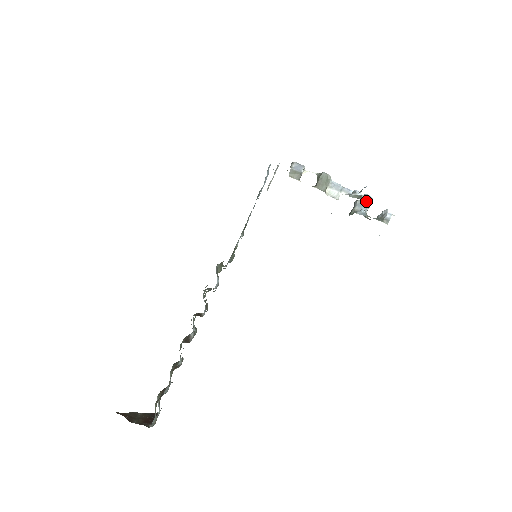
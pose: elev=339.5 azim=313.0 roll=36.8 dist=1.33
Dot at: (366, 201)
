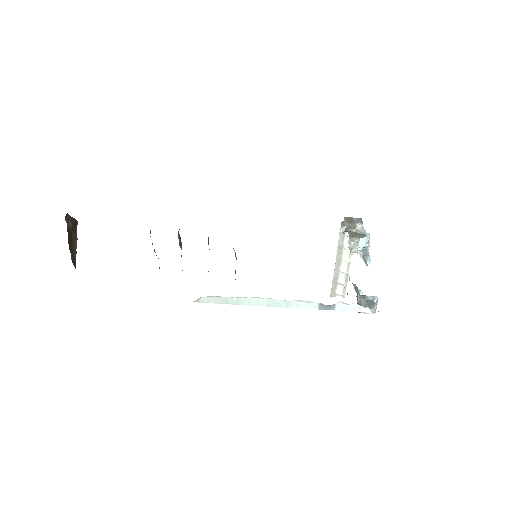
Dot at: (360, 231)
